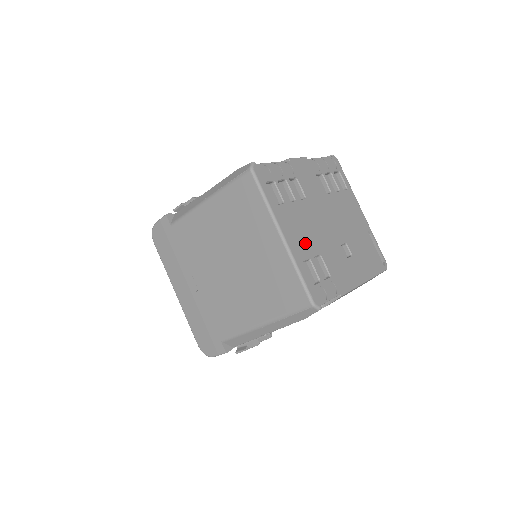
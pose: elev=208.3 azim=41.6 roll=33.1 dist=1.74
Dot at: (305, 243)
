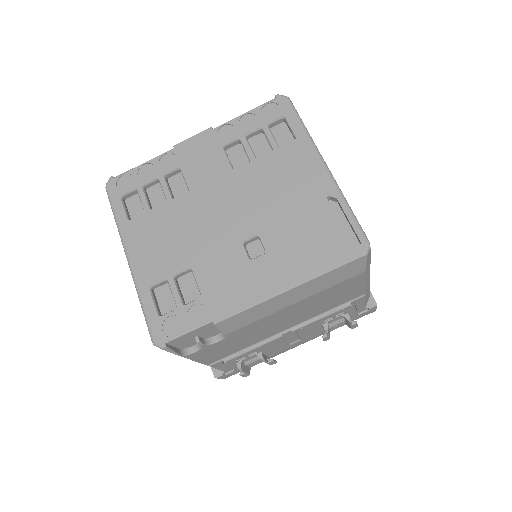
Dot at: (164, 259)
